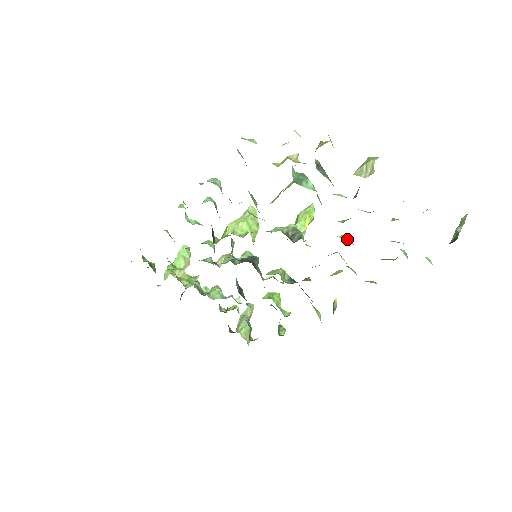
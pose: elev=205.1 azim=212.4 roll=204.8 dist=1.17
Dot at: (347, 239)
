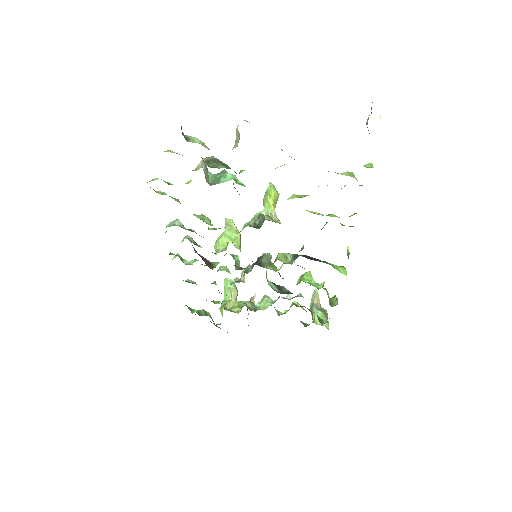
Dot at: (298, 196)
